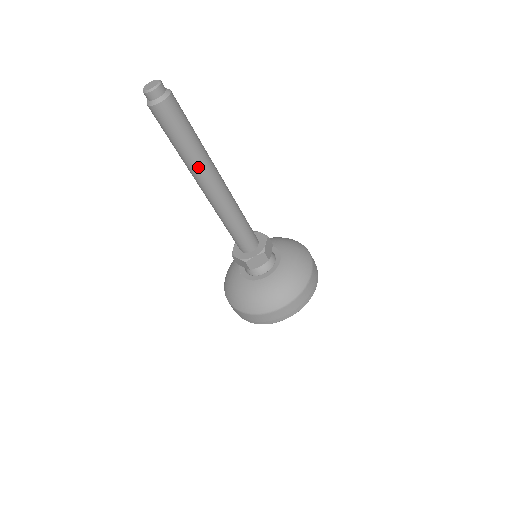
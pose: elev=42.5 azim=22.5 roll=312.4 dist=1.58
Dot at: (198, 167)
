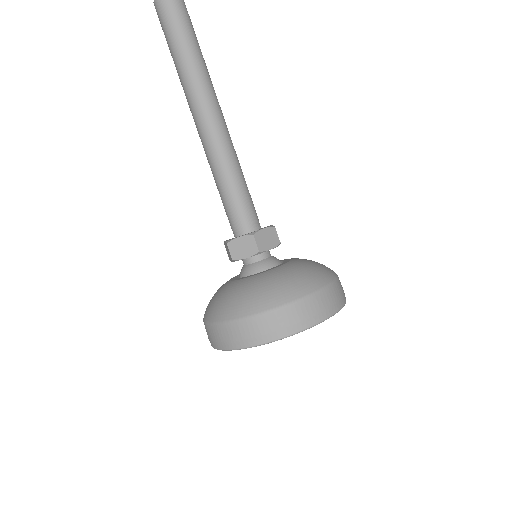
Dot at: (203, 78)
